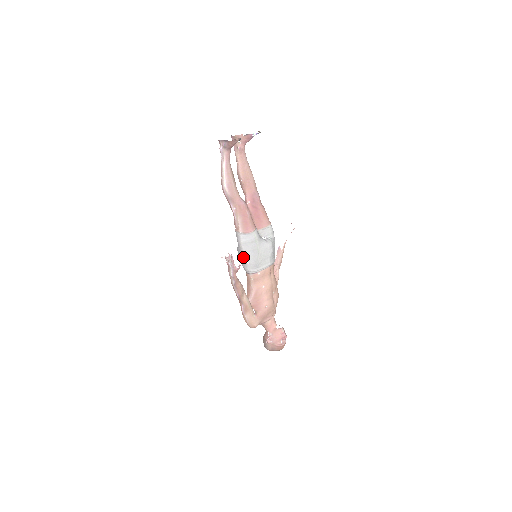
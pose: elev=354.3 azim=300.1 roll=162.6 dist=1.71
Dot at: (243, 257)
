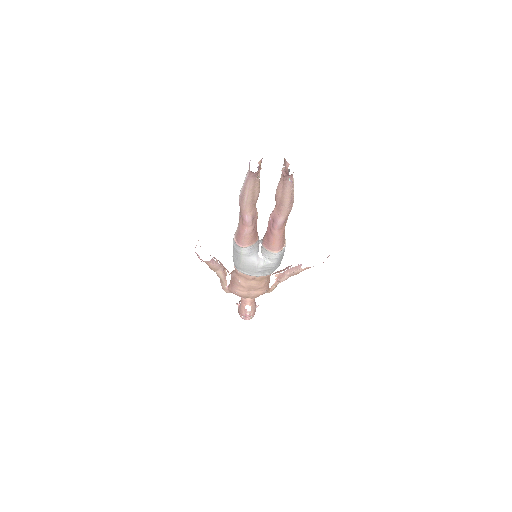
Dot at: occluded
